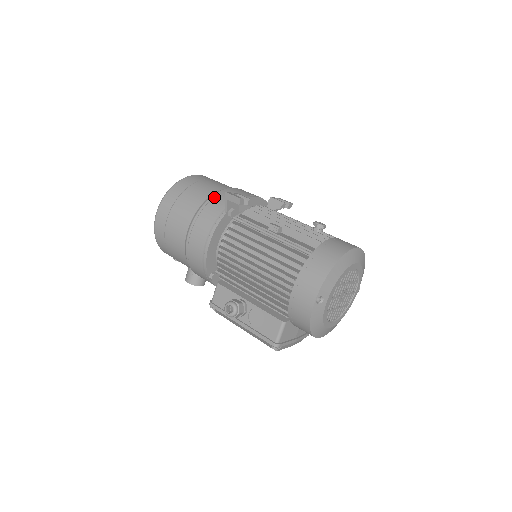
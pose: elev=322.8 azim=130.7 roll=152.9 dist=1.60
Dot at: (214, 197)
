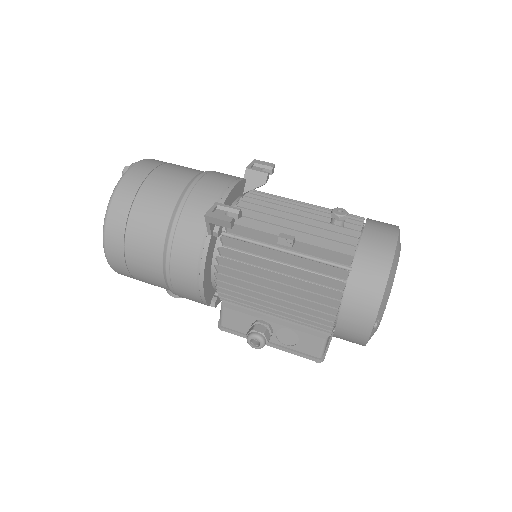
Dot at: (181, 212)
